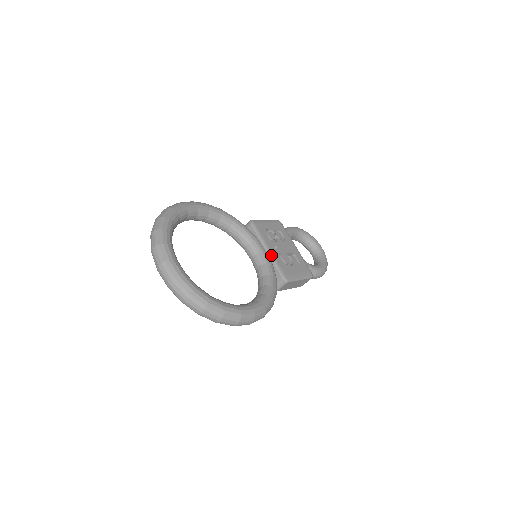
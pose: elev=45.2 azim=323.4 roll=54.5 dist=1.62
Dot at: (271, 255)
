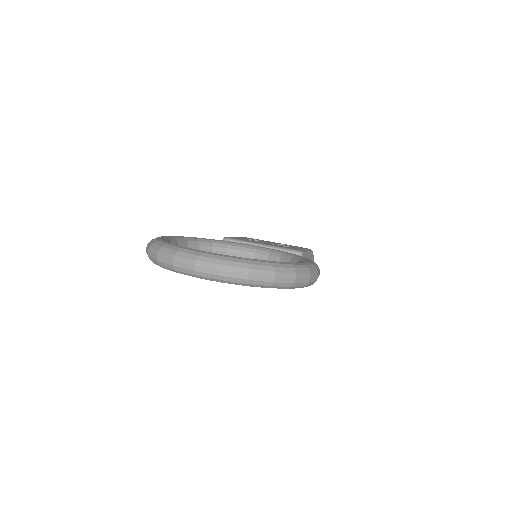
Dot at: (268, 245)
